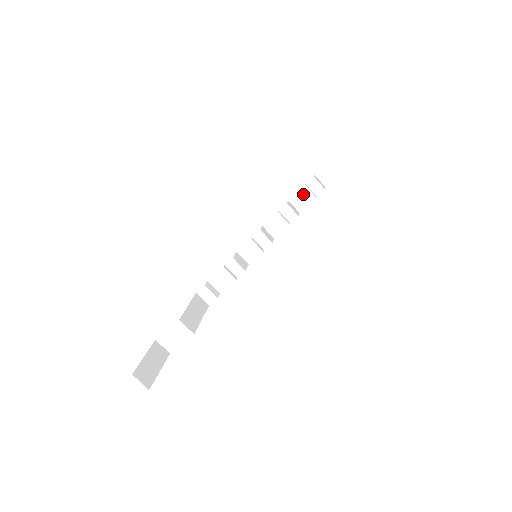
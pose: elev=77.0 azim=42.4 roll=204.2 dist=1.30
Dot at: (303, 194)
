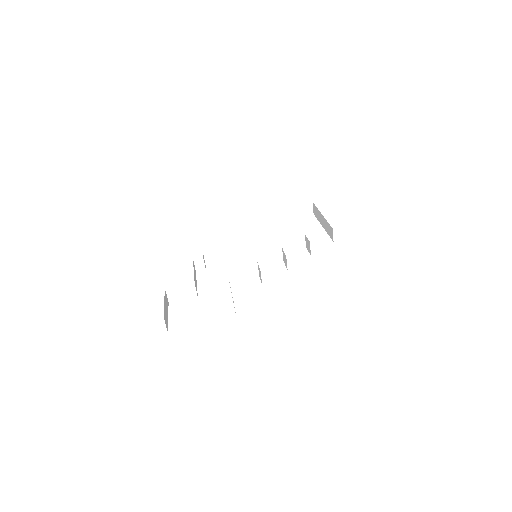
Dot at: (286, 217)
